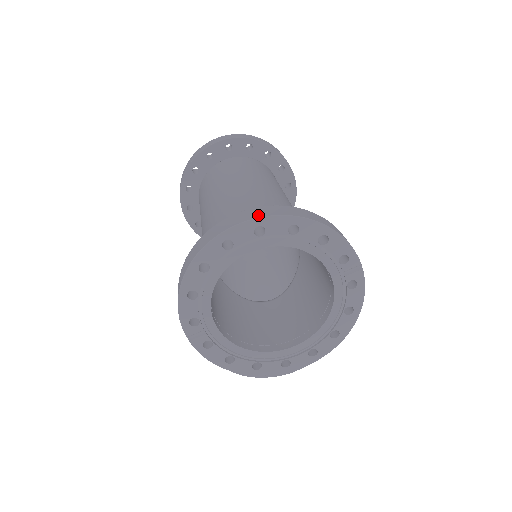
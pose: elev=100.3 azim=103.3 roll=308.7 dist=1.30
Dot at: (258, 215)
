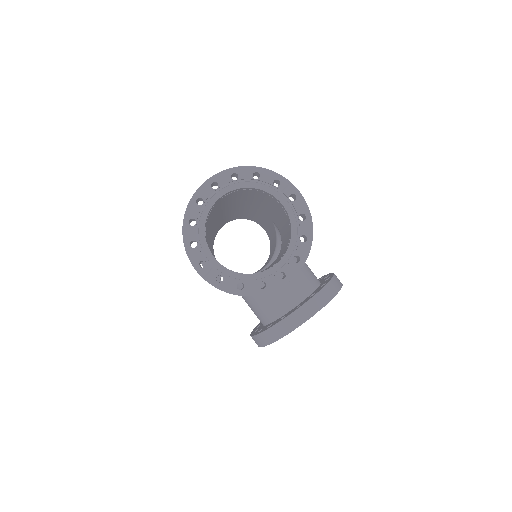
Dot at: (210, 178)
